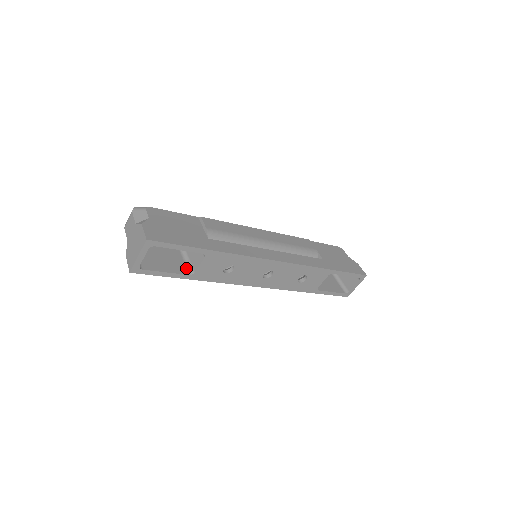
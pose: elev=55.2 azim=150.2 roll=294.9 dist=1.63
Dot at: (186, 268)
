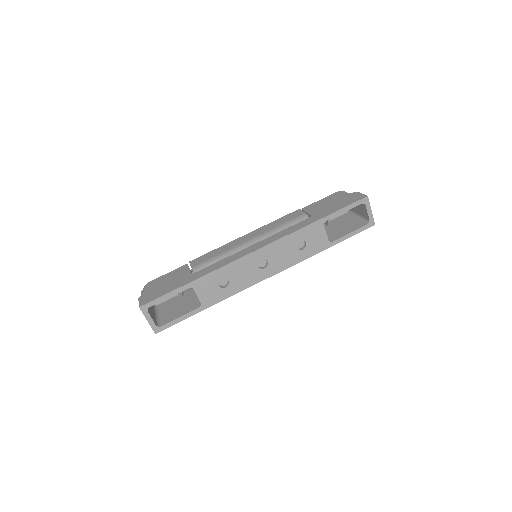
Dot at: (197, 304)
